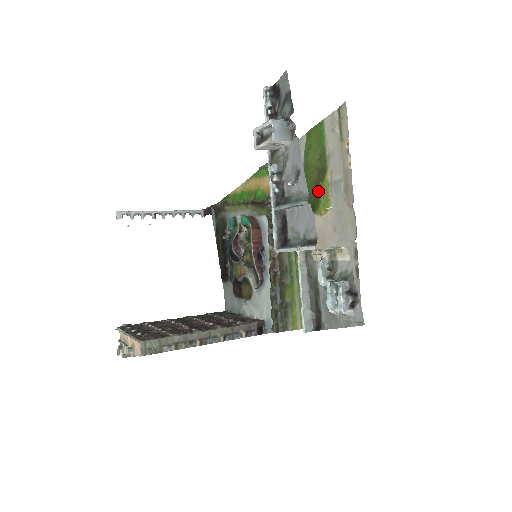
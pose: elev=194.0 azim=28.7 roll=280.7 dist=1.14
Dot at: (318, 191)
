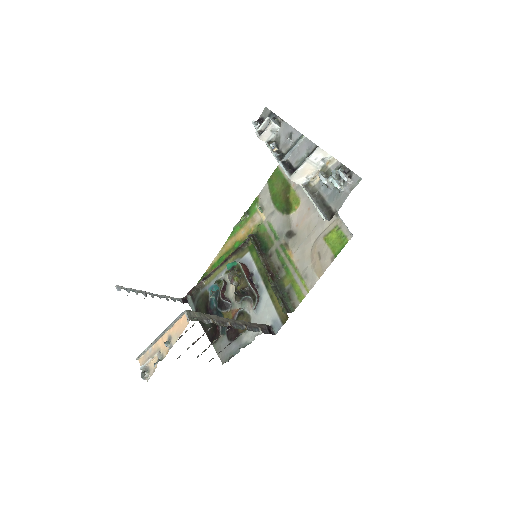
Dot at: (288, 200)
